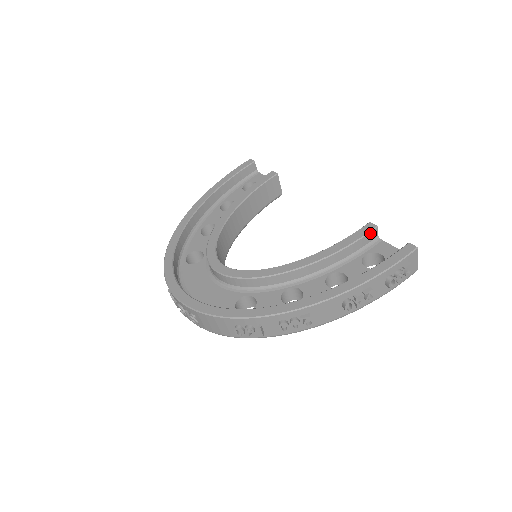
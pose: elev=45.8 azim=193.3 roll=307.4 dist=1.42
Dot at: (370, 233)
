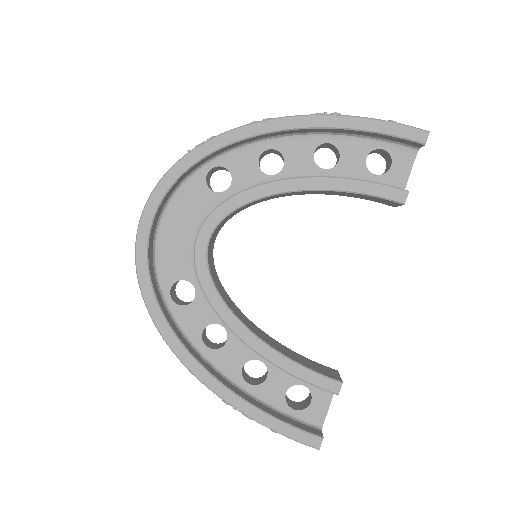
Dot at: (326, 390)
